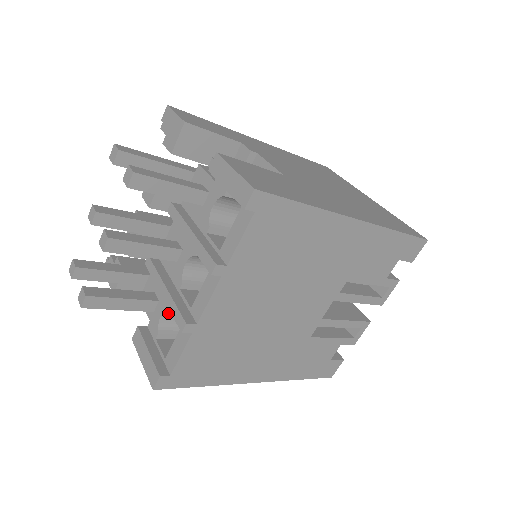
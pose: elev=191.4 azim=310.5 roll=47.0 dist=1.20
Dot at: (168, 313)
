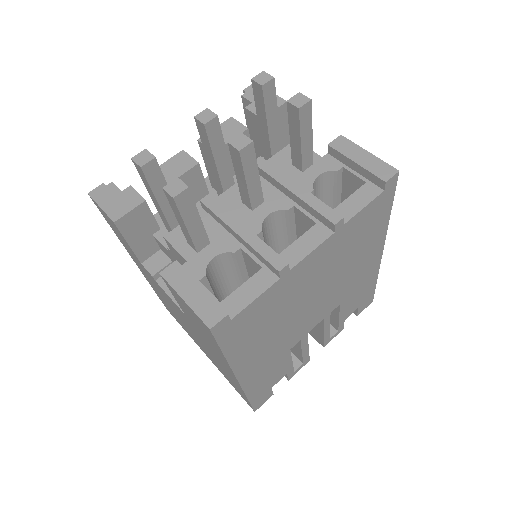
Dot at: (218, 259)
